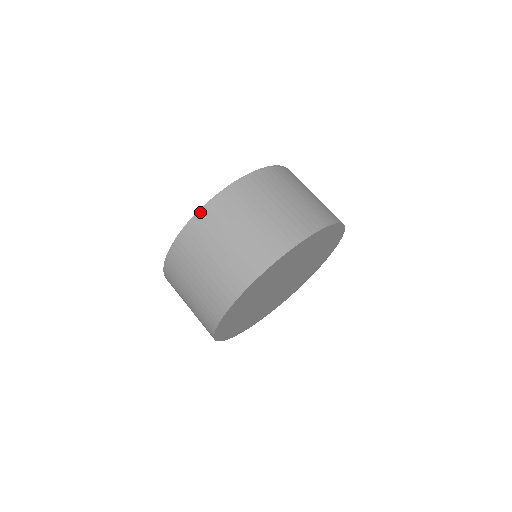
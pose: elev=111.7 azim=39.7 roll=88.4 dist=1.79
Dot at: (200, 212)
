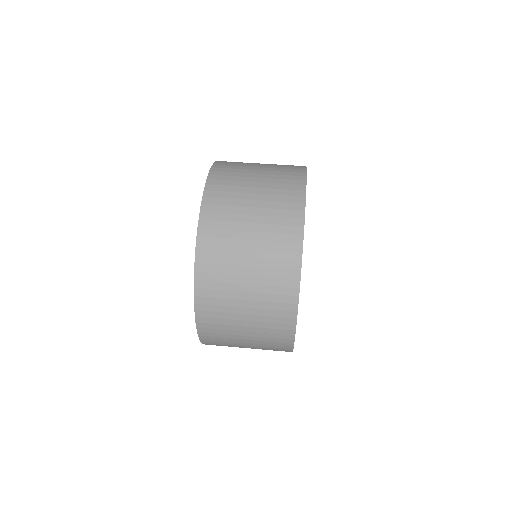
Dot at: (197, 305)
